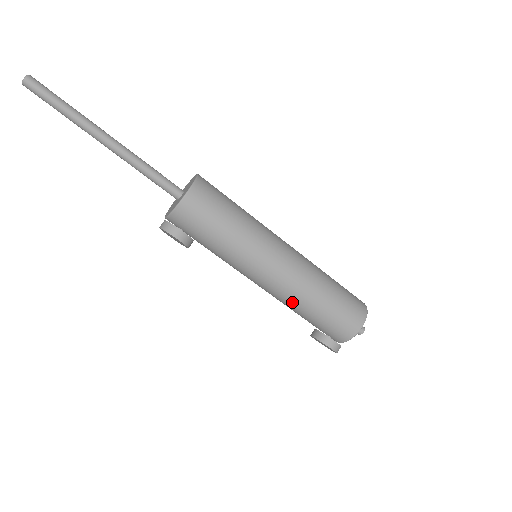
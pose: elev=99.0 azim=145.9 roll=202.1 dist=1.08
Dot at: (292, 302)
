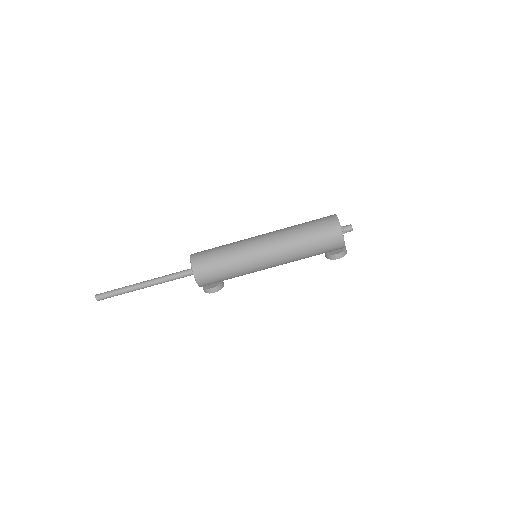
Dot at: occluded
